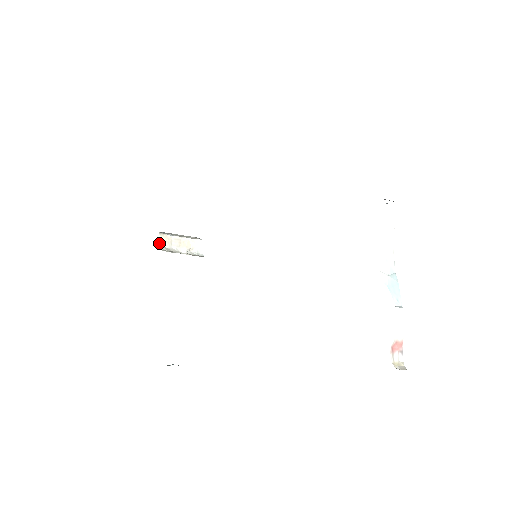
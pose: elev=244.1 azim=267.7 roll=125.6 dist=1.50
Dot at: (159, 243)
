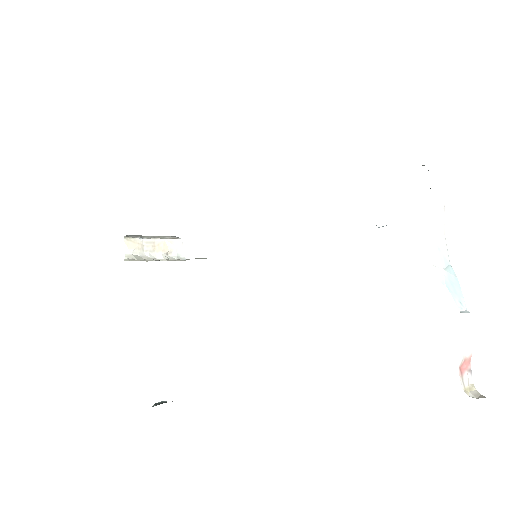
Dot at: (126, 251)
